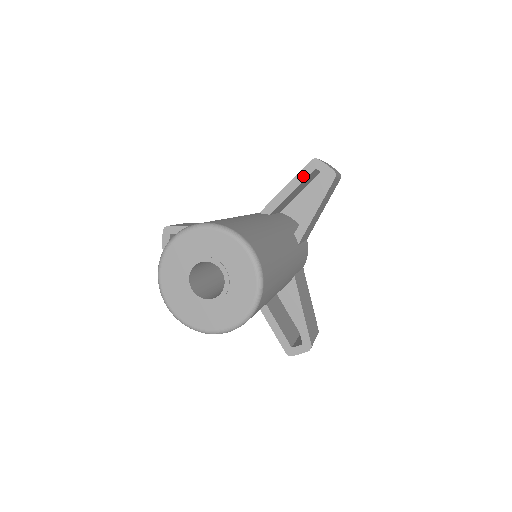
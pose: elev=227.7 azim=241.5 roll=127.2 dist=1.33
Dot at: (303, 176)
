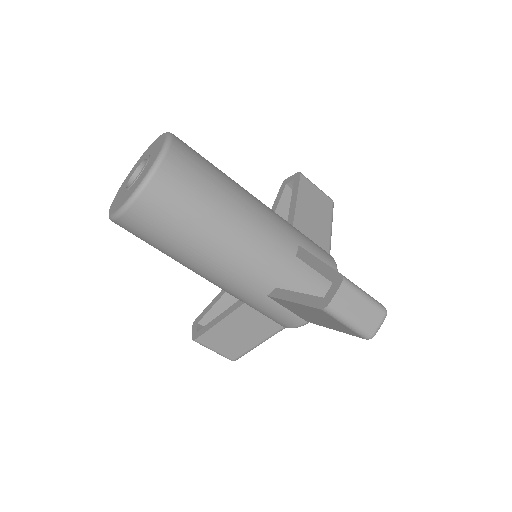
Dot at: (280, 195)
